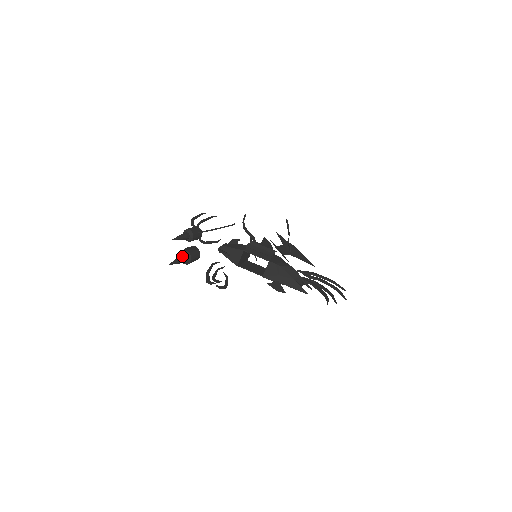
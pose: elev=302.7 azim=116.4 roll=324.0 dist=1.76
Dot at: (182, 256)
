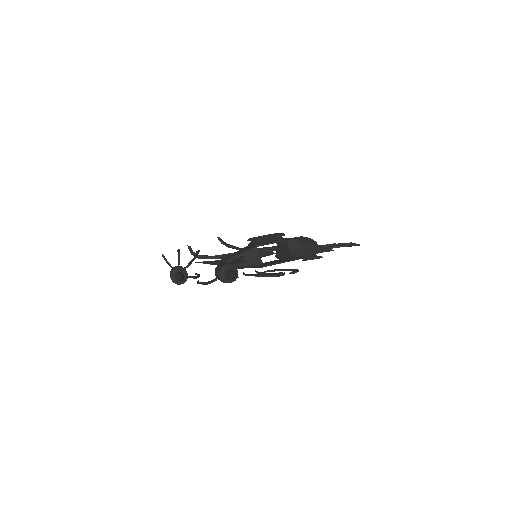
Dot at: (230, 270)
